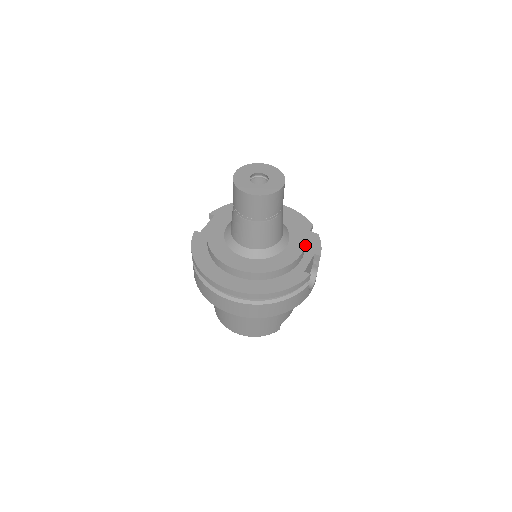
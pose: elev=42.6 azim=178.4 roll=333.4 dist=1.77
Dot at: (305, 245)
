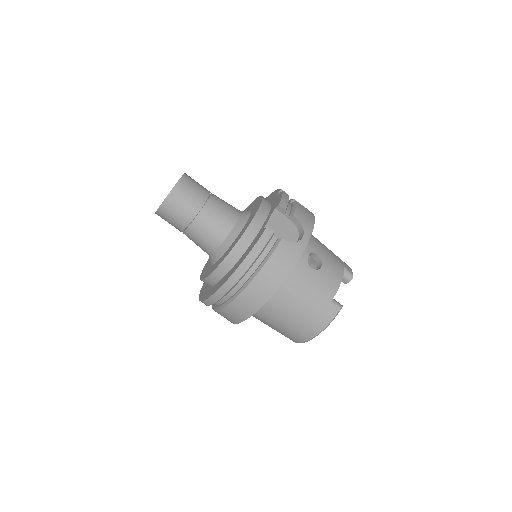
Dot at: (259, 208)
